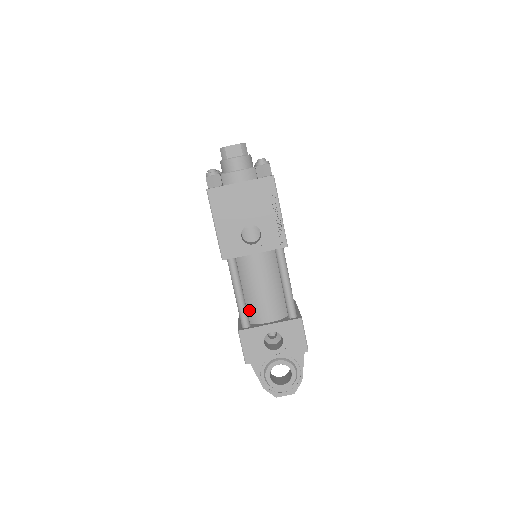
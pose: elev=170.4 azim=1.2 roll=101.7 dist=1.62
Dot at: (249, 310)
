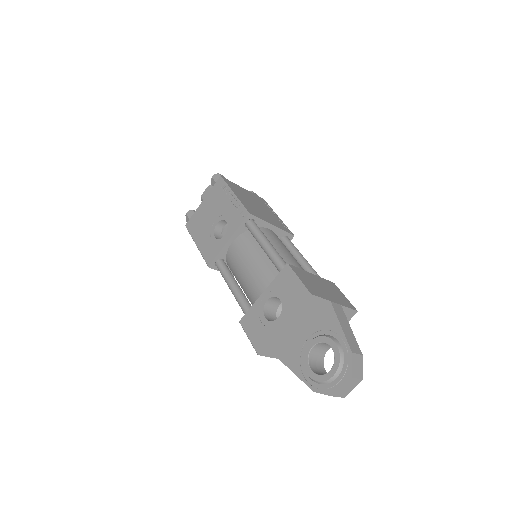
Dot at: (251, 300)
